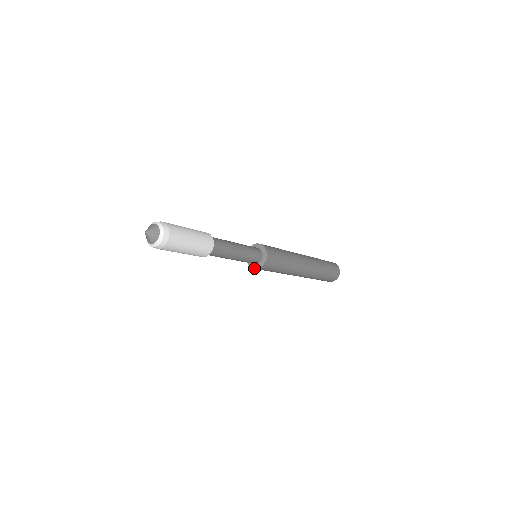
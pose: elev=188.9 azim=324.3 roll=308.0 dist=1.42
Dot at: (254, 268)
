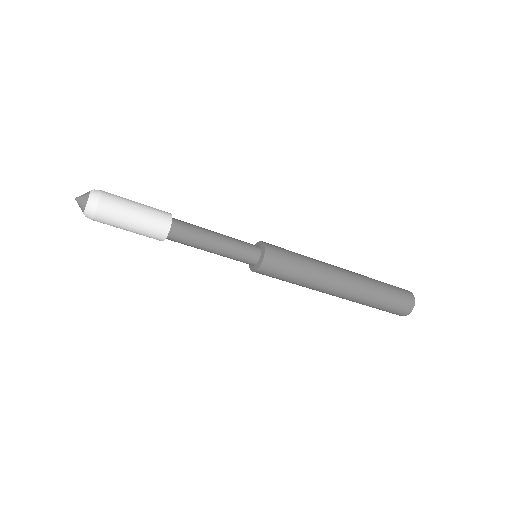
Dot at: (250, 269)
